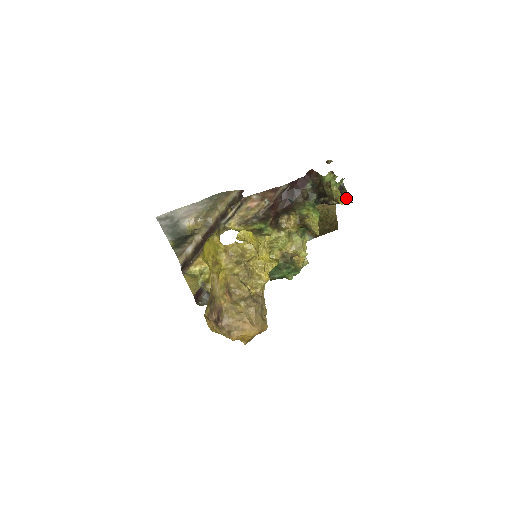
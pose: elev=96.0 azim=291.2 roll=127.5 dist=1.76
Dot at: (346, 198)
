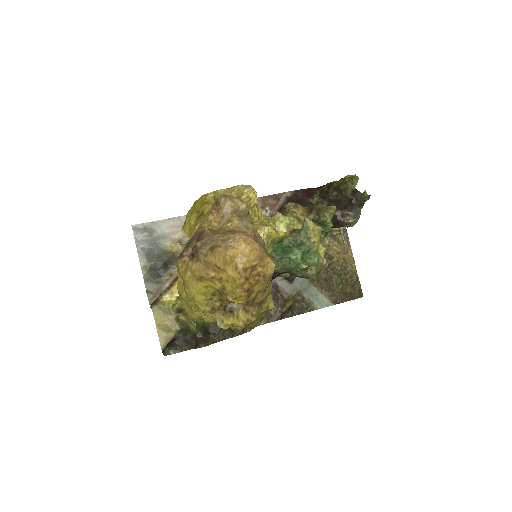
Dot at: (362, 205)
